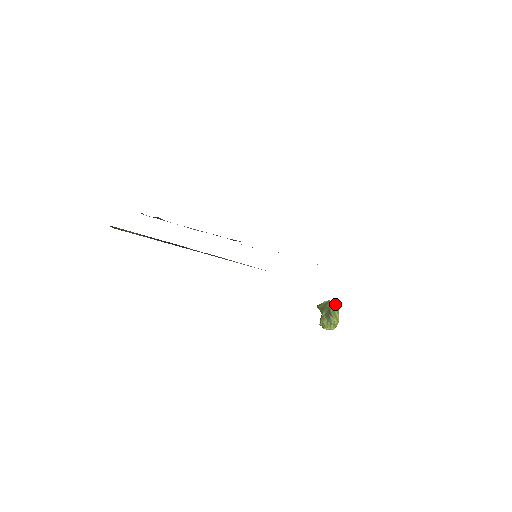
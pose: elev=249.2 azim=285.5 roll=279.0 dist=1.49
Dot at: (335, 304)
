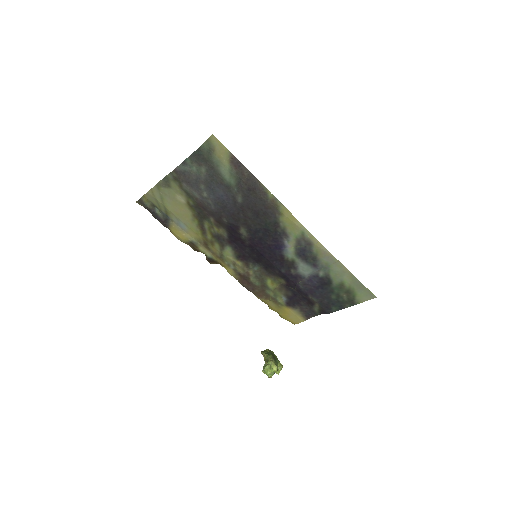
Dot at: occluded
